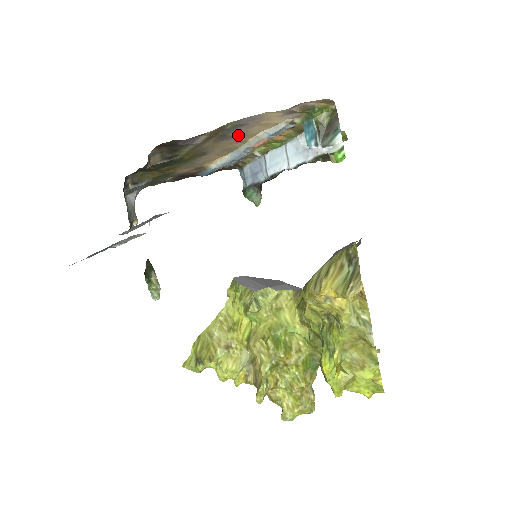
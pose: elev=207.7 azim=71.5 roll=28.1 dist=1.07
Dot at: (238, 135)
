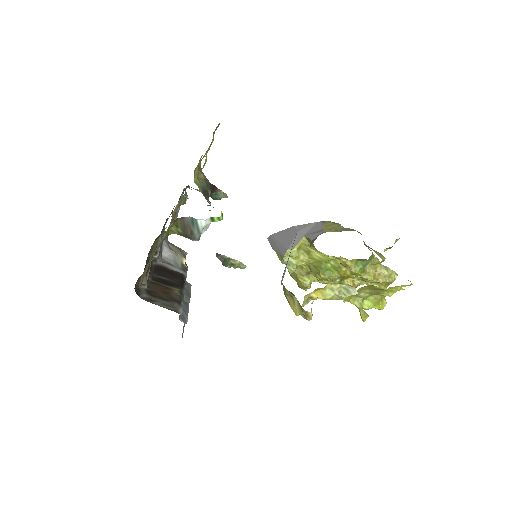
Dot at: occluded
